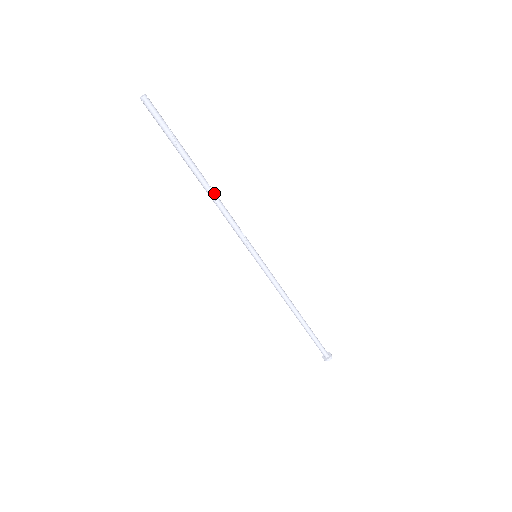
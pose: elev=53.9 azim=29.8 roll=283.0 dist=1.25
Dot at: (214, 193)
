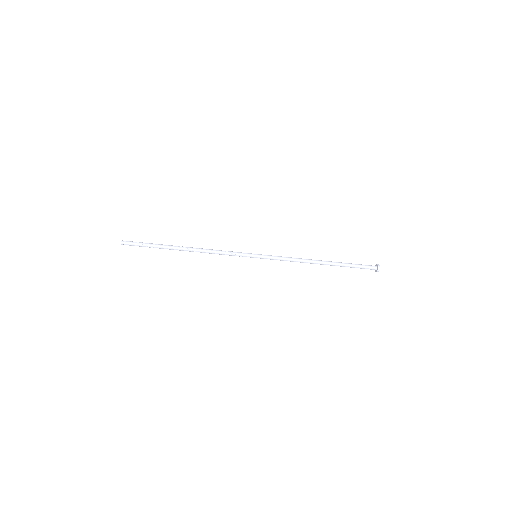
Dot at: (197, 251)
